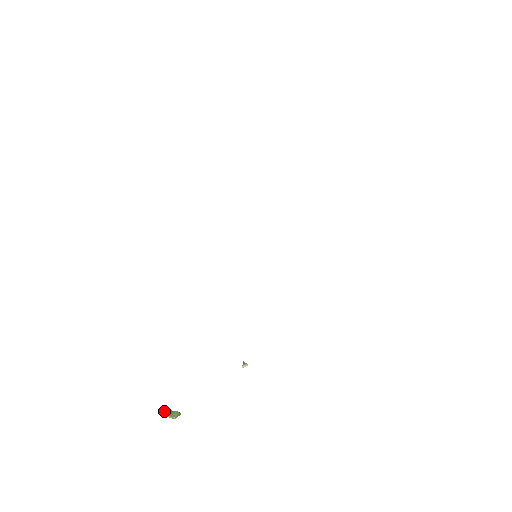
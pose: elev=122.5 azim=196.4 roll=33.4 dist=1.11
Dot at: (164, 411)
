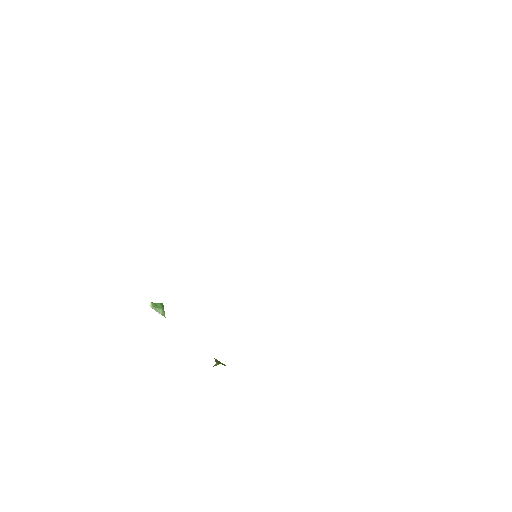
Dot at: (152, 305)
